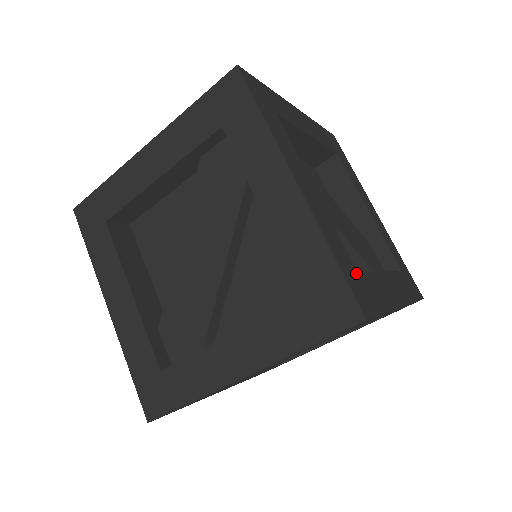
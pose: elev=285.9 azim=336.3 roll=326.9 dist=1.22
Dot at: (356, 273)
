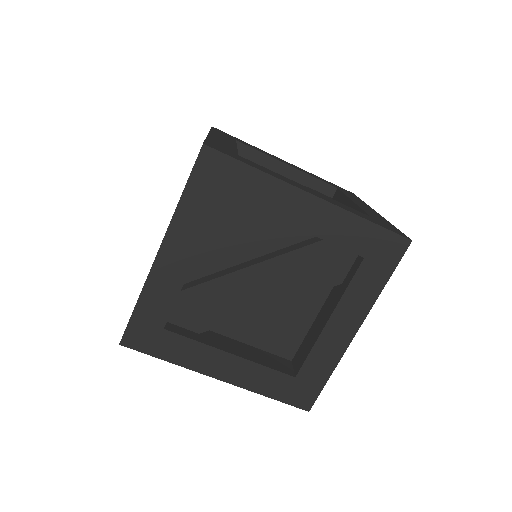
Dot at: occluded
